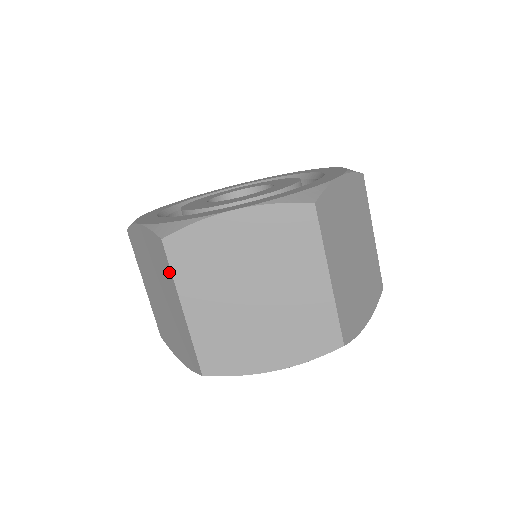
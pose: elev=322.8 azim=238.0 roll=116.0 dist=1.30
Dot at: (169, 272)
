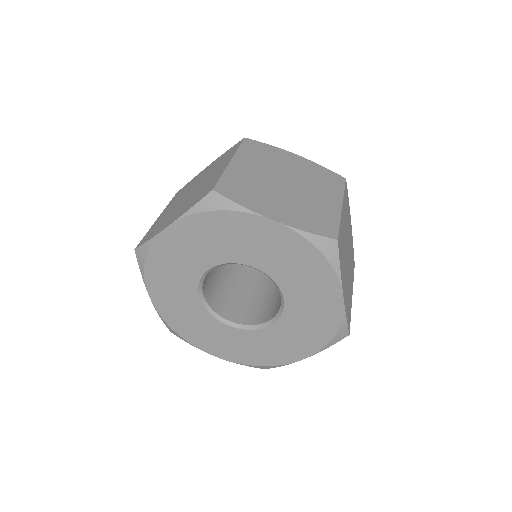
Dot at: occluded
